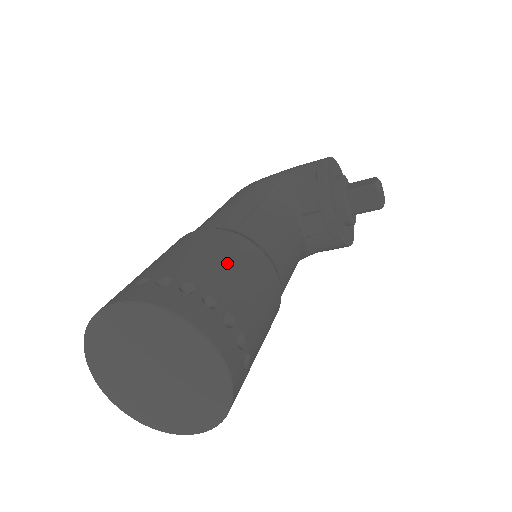
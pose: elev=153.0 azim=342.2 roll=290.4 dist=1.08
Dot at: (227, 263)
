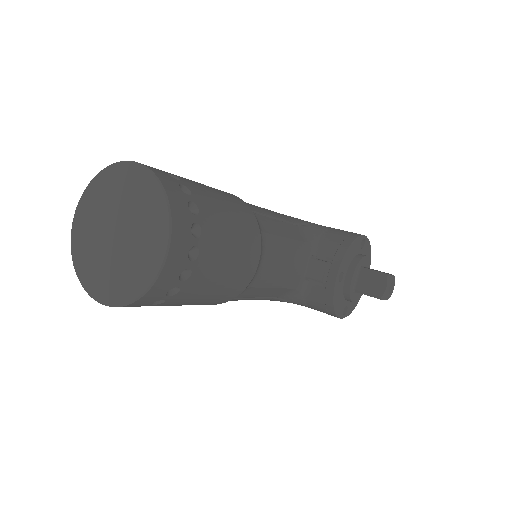
Dot at: (227, 210)
